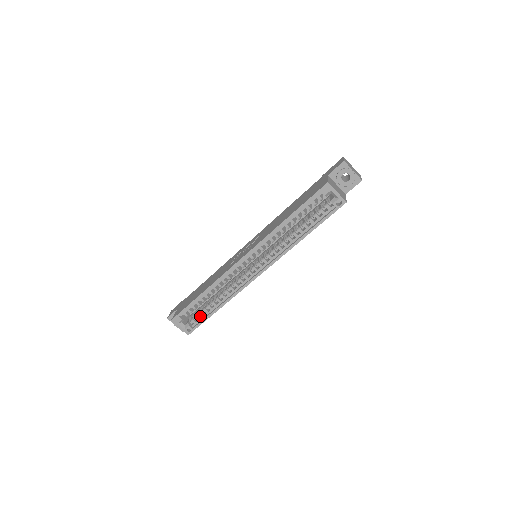
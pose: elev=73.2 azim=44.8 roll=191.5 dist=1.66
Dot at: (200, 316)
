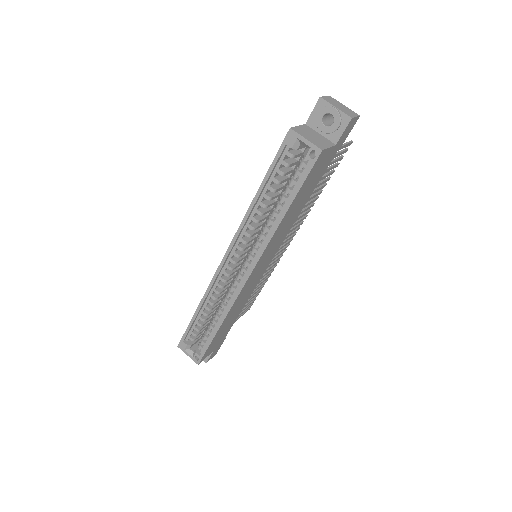
Dot at: occluded
